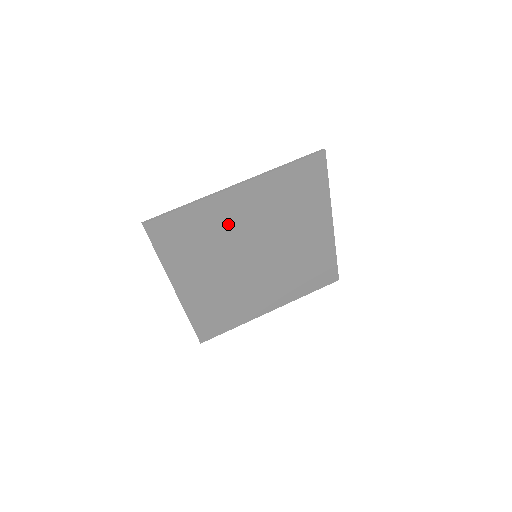
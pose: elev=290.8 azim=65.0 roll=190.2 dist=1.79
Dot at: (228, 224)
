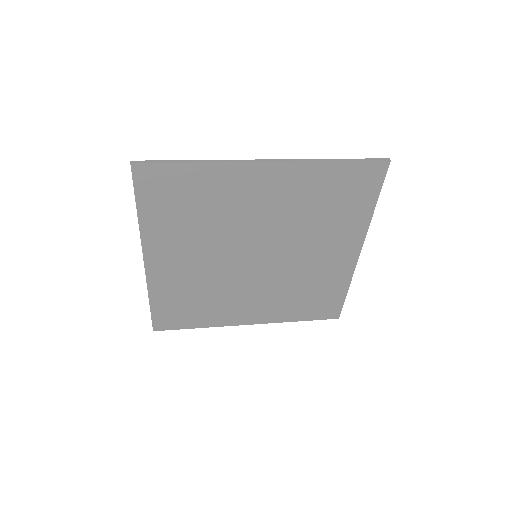
Dot at: (238, 205)
